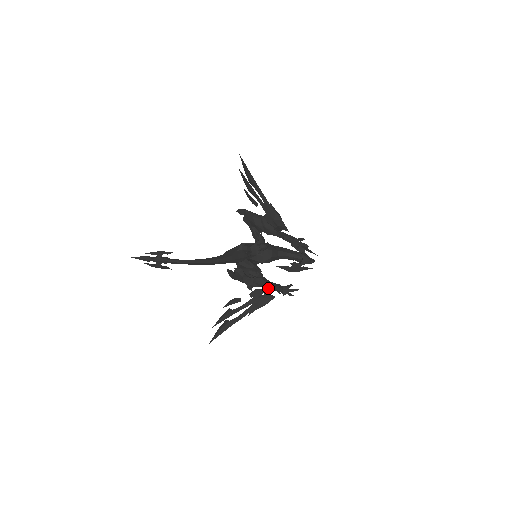
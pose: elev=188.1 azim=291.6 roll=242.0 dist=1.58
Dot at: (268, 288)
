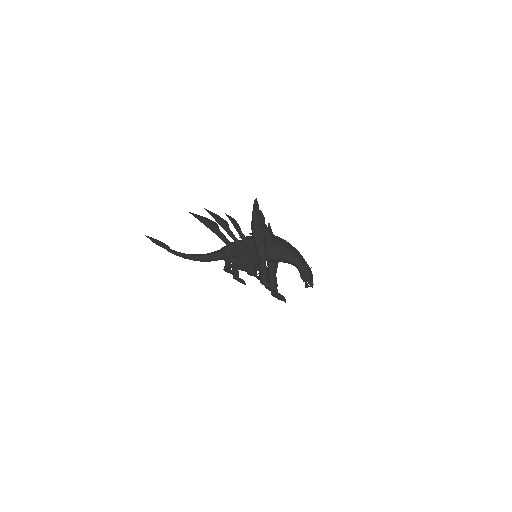
Dot at: occluded
